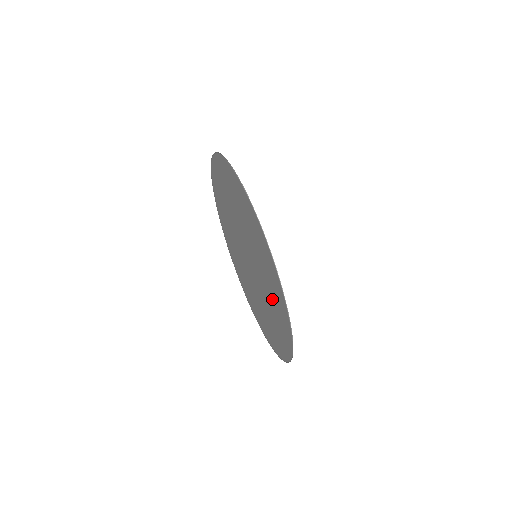
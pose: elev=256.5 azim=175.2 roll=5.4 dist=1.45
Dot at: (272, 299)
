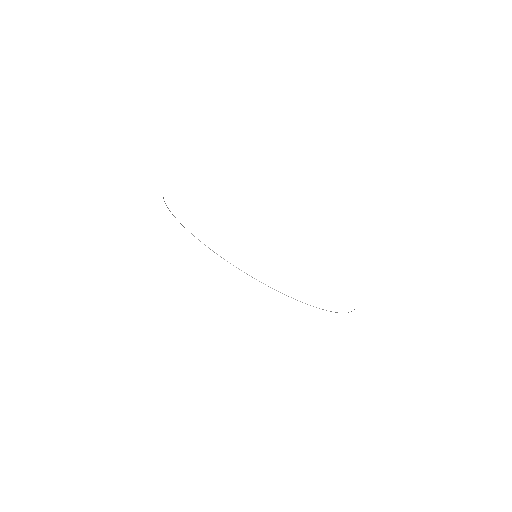
Dot at: occluded
